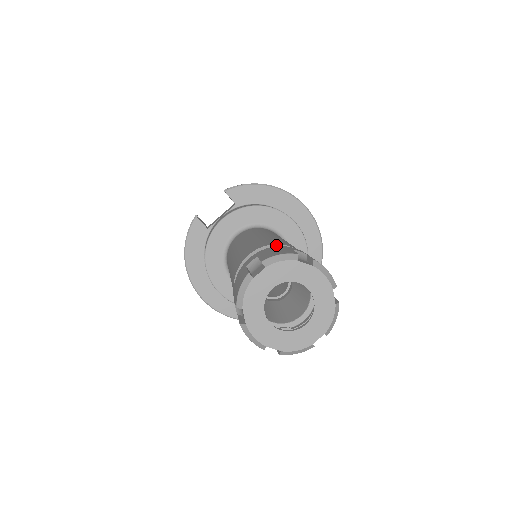
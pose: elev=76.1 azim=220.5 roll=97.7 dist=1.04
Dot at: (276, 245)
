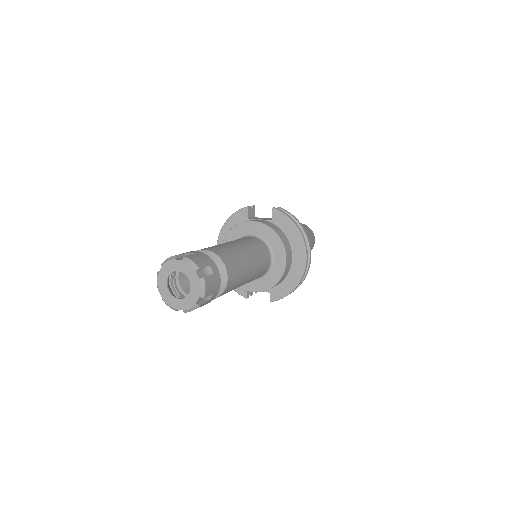
Dot at: (219, 258)
